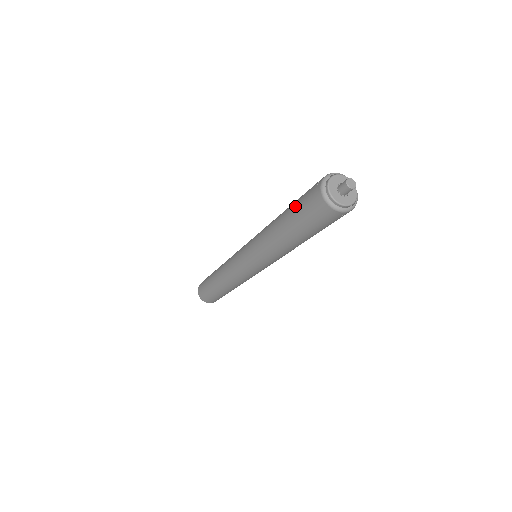
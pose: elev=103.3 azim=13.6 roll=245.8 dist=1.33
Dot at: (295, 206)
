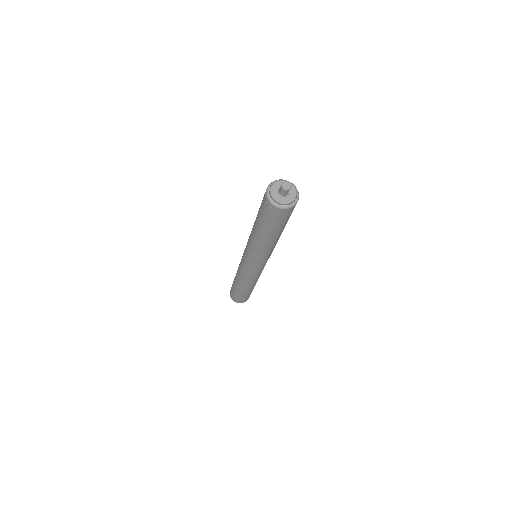
Dot at: (262, 222)
